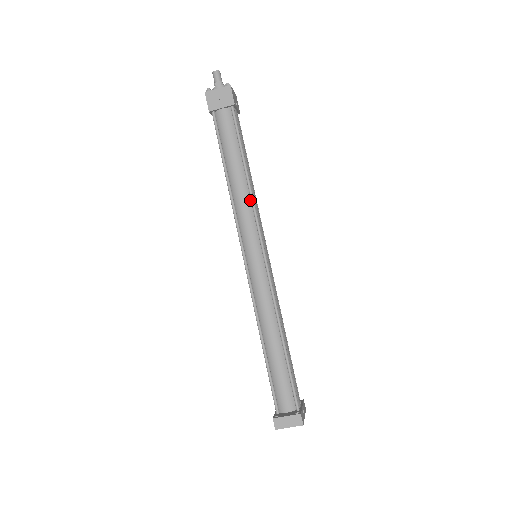
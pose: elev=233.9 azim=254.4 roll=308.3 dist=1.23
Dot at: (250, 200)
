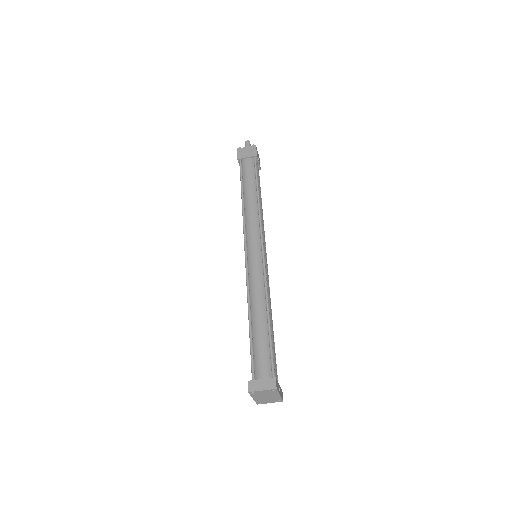
Dot at: (258, 214)
